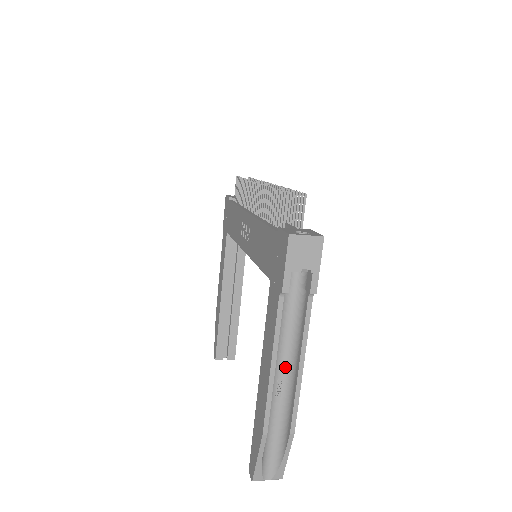
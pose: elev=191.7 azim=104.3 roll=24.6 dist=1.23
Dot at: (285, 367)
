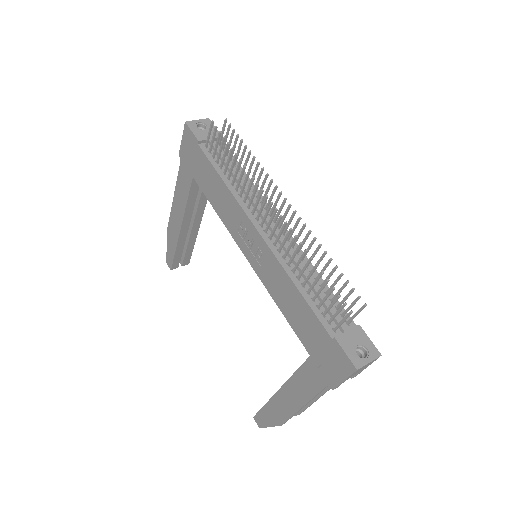
Dot at: occluded
